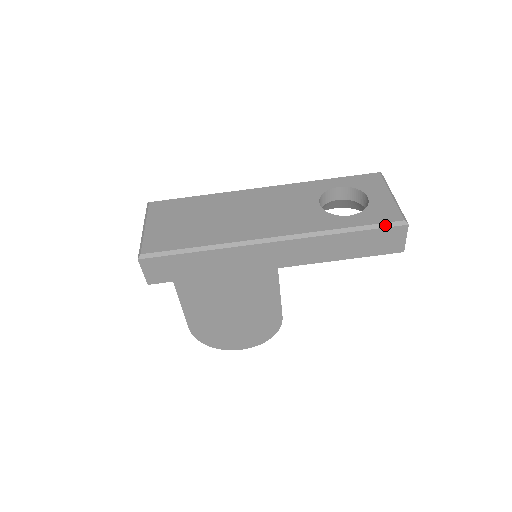
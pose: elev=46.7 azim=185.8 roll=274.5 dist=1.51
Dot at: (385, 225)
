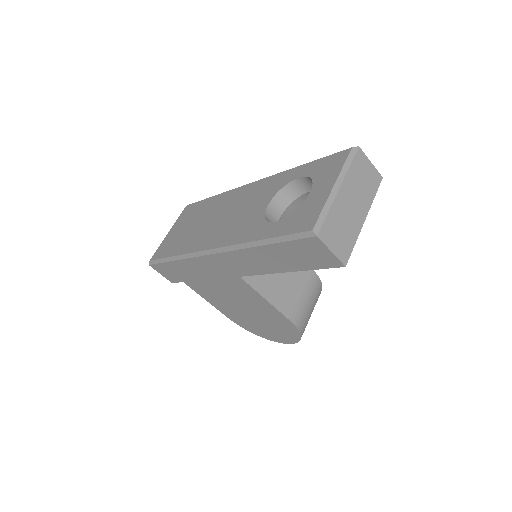
Dot at: (294, 237)
